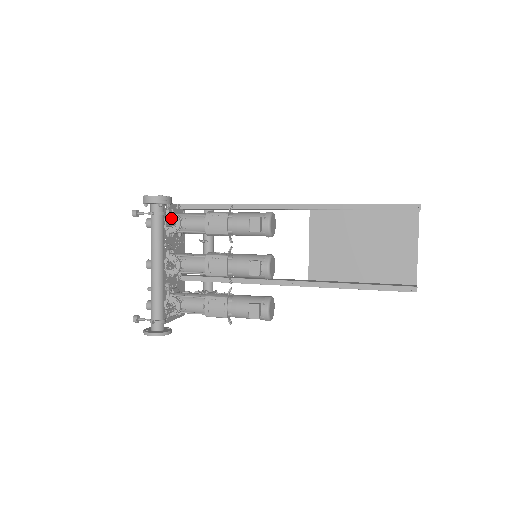
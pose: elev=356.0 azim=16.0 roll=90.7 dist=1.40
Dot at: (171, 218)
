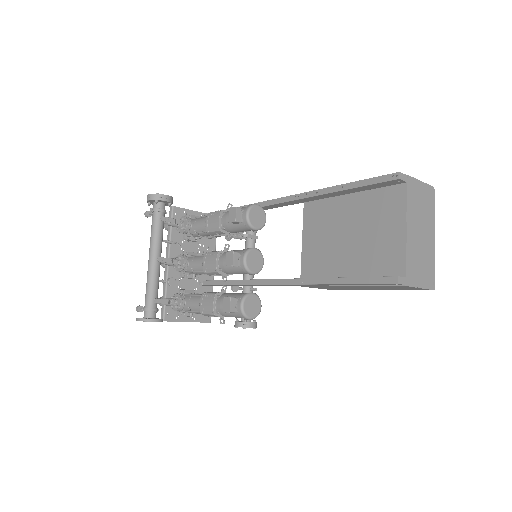
Dot at: (182, 220)
